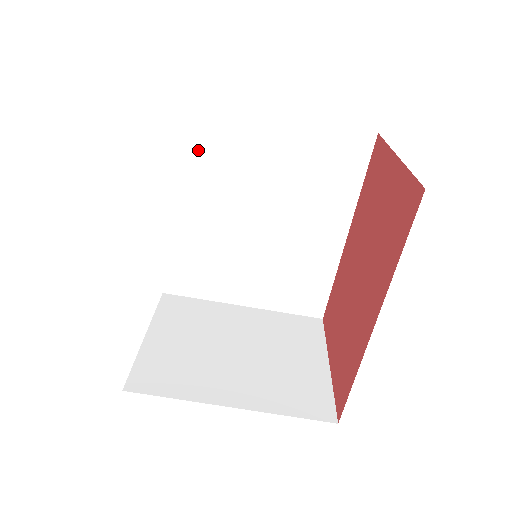
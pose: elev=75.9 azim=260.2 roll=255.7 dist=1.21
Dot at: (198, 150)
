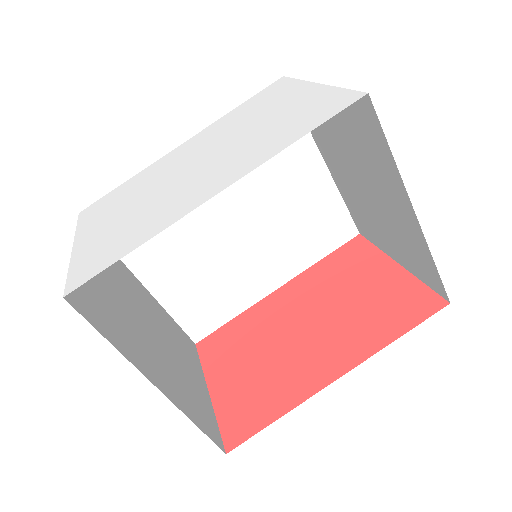
Dot at: occluded
